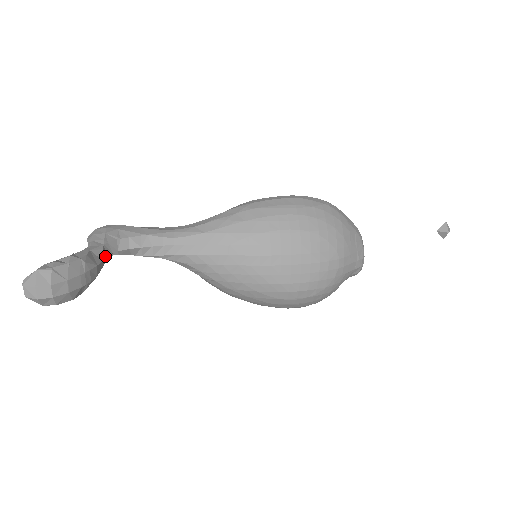
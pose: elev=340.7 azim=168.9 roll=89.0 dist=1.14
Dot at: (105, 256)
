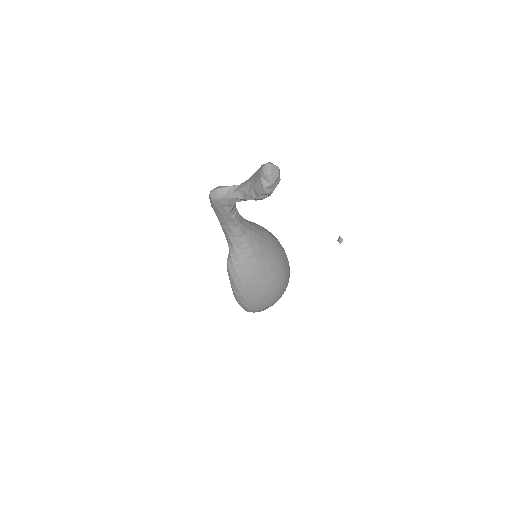
Dot at: occluded
